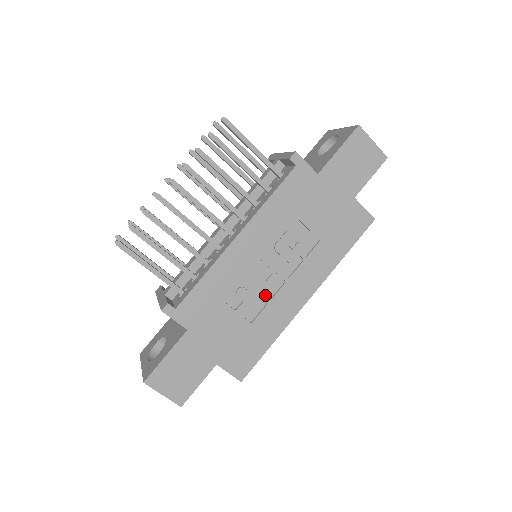
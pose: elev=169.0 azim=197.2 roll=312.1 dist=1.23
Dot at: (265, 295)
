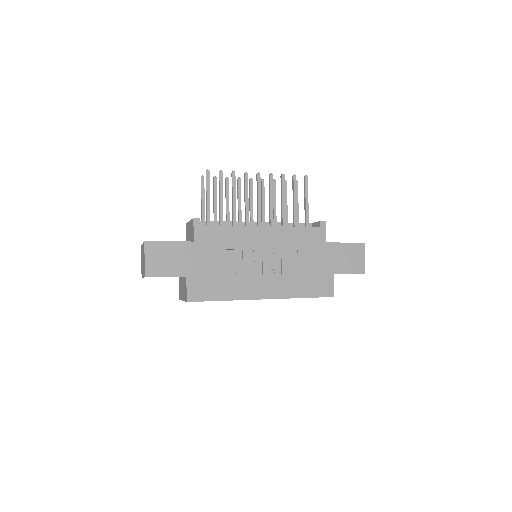
Dot at: (246, 271)
